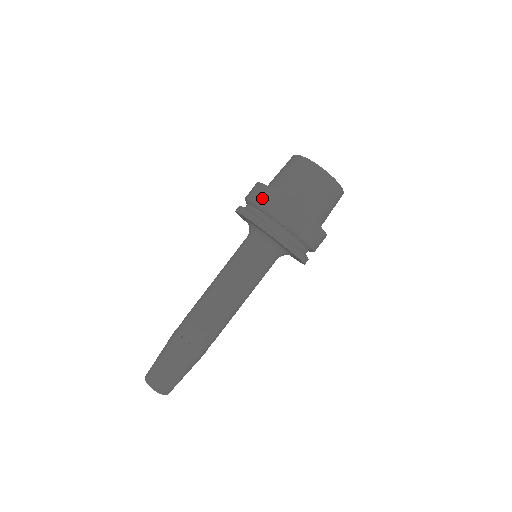
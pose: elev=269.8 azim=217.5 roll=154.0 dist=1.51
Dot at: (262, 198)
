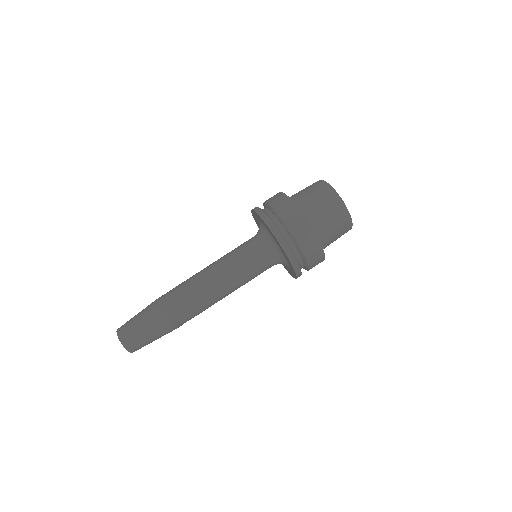
Dot at: (281, 205)
